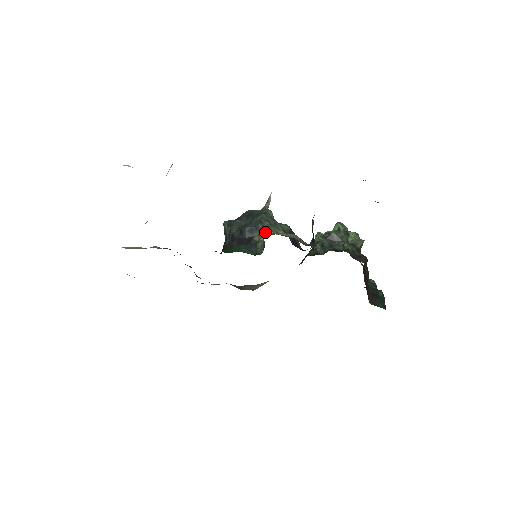
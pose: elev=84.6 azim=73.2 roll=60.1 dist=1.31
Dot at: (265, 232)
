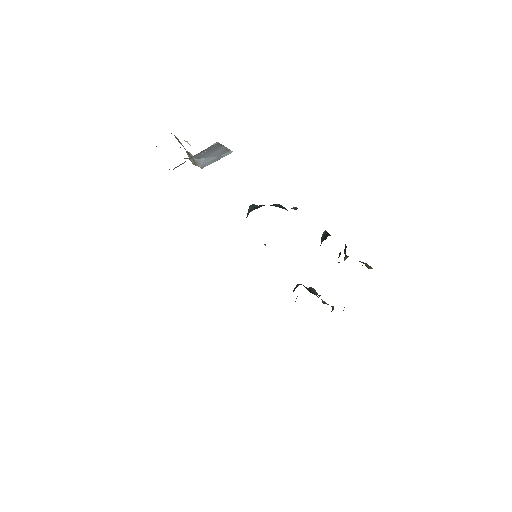
Dot at: occluded
